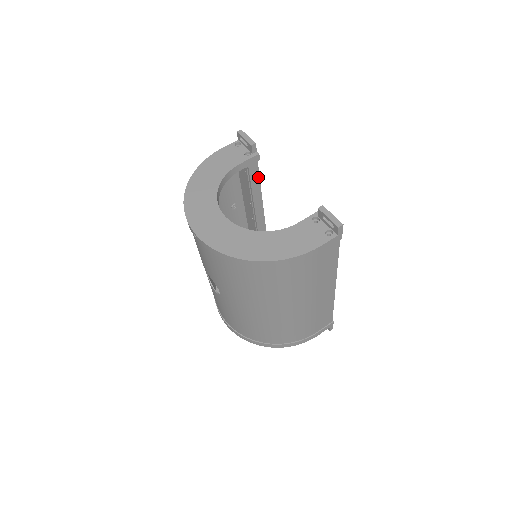
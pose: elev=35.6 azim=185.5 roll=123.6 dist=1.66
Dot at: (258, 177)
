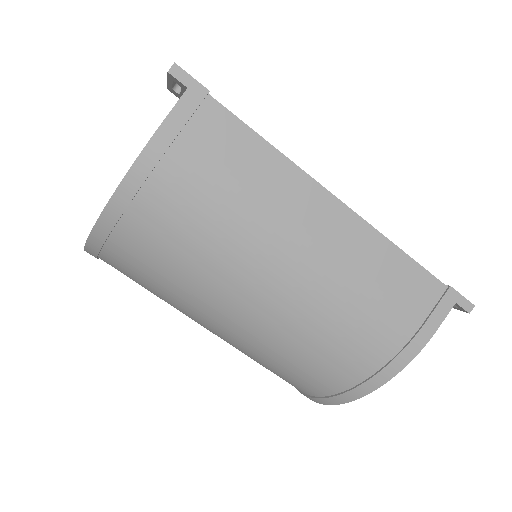
Dot at: occluded
